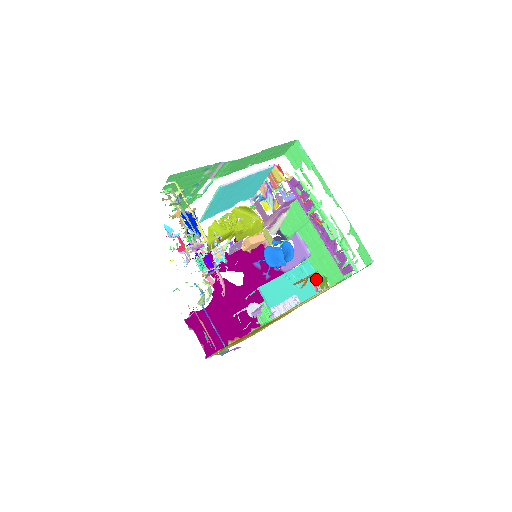
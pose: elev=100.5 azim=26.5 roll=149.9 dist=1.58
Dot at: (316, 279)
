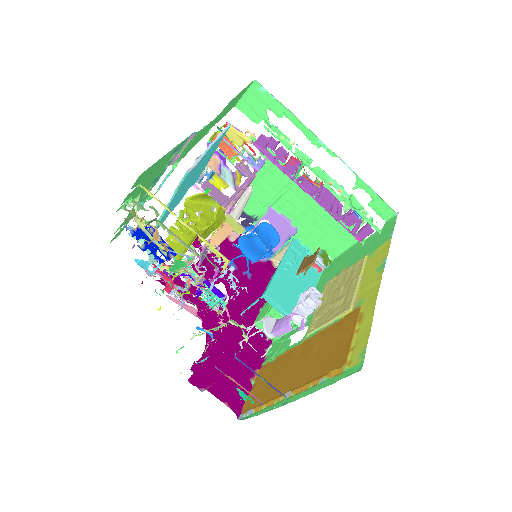
Dot at: occluded
